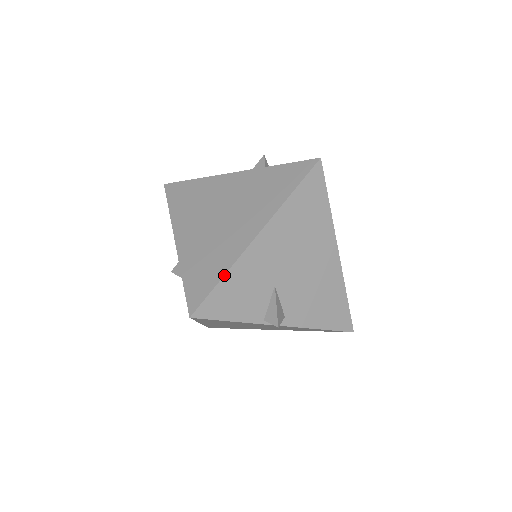
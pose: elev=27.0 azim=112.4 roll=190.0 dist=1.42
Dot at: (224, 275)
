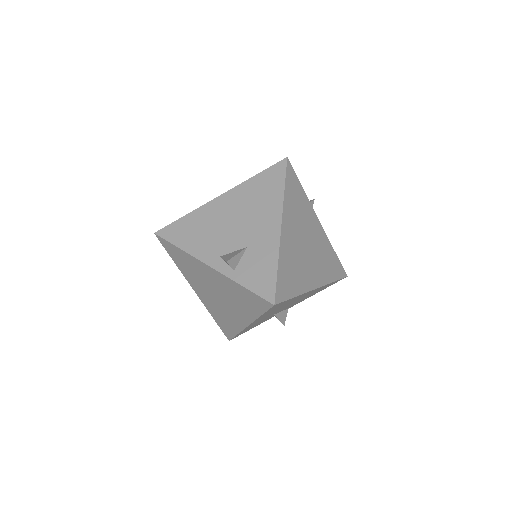
Dot at: occluded
